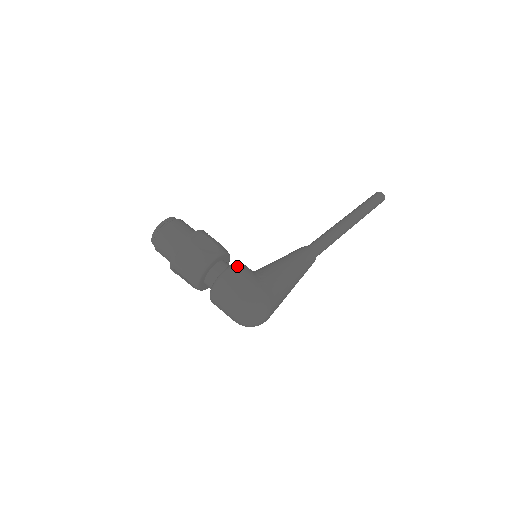
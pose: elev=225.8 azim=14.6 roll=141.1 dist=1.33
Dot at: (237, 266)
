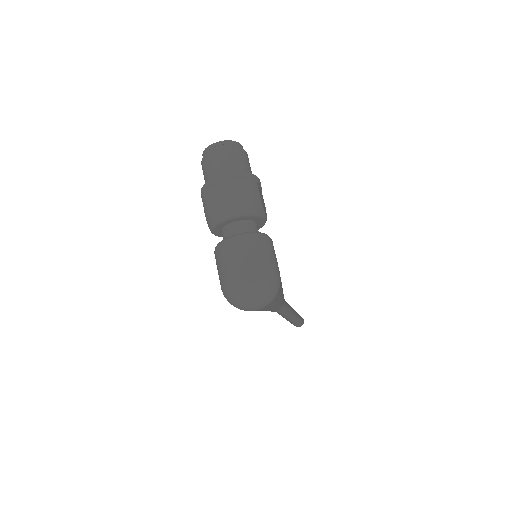
Dot at: occluded
